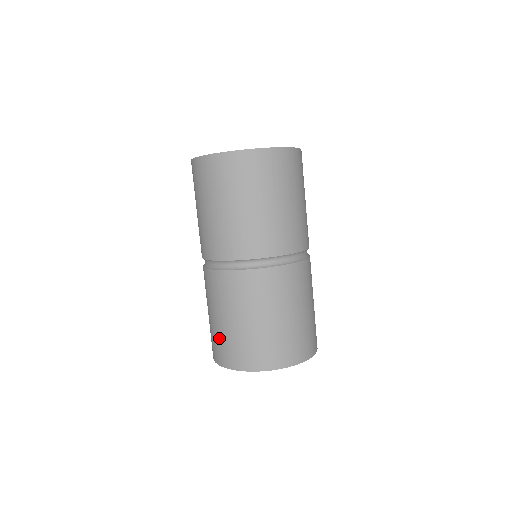
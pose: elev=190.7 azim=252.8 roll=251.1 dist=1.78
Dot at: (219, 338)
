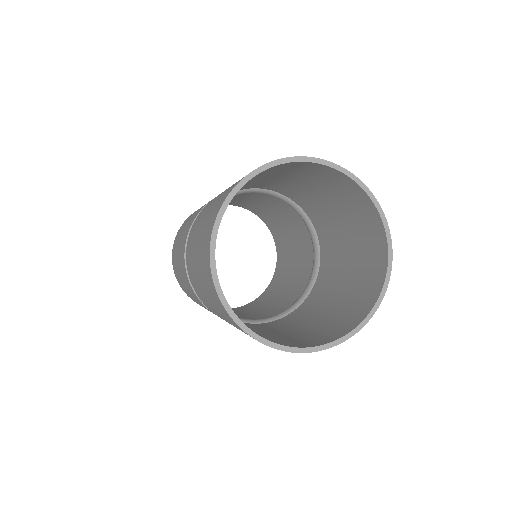
Dot at: occluded
